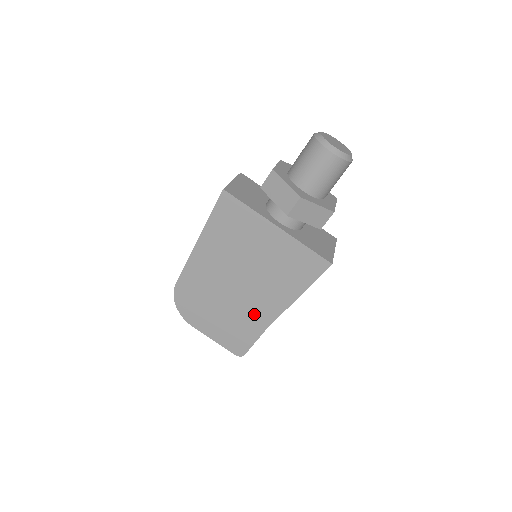
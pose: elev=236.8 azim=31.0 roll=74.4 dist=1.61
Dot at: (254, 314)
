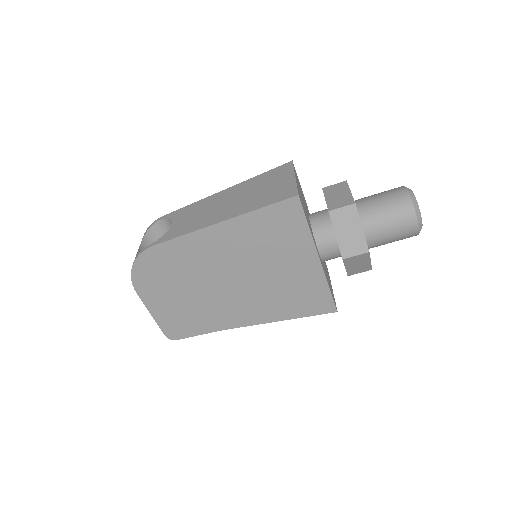
Dot at: (221, 313)
